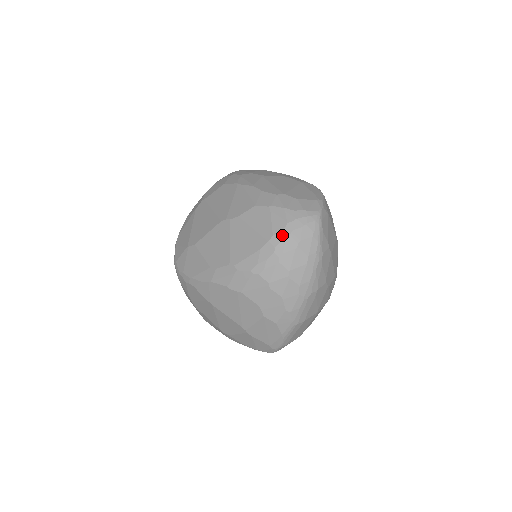
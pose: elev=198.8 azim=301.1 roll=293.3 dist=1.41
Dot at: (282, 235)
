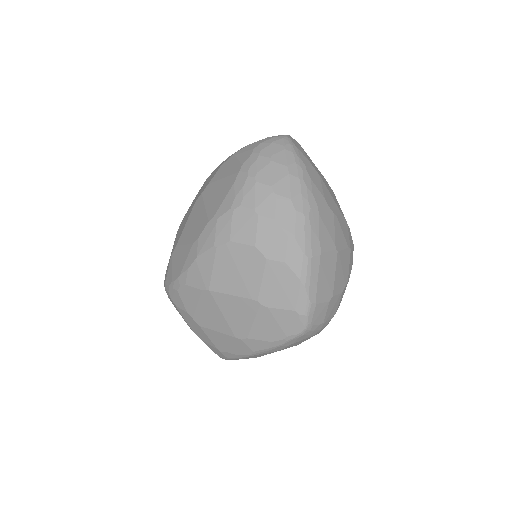
Dot at: (251, 159)
